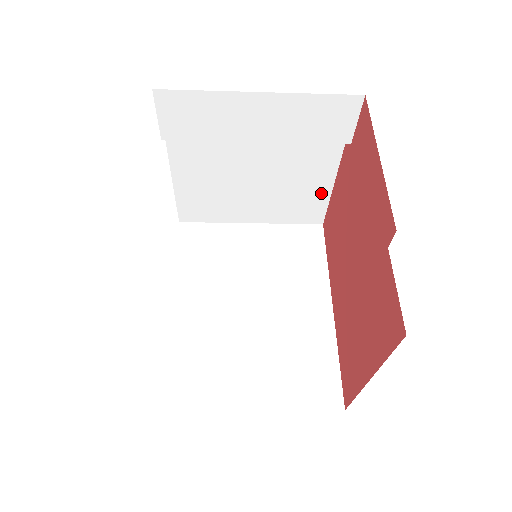
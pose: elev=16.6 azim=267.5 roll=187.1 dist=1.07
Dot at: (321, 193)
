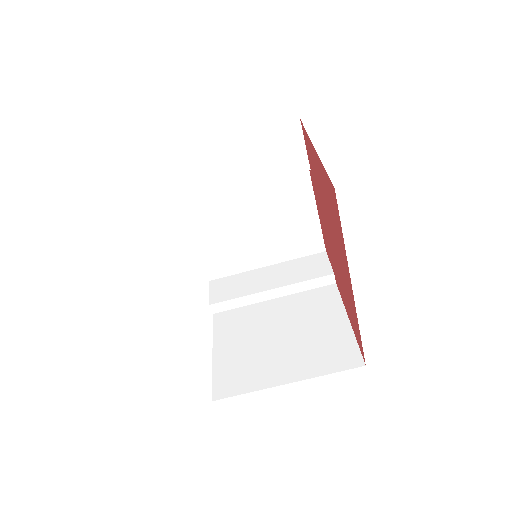
Dot at: (343, 332)
